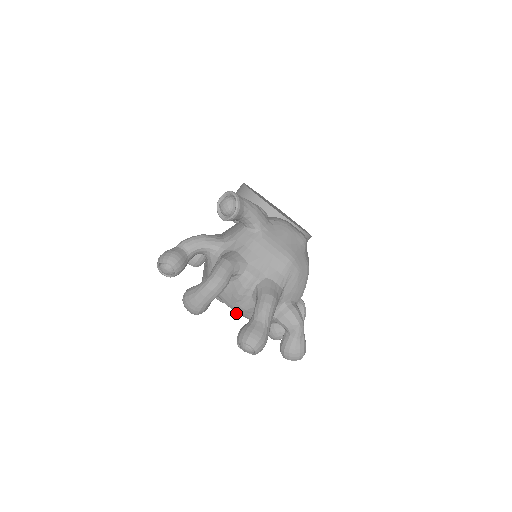
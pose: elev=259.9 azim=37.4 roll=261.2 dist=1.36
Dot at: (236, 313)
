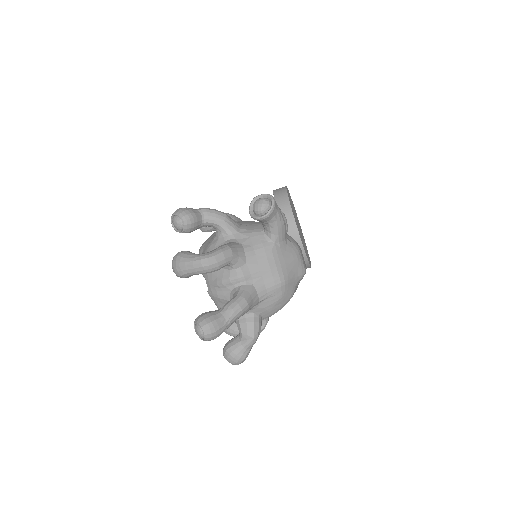
Dot at: (209, 294)
